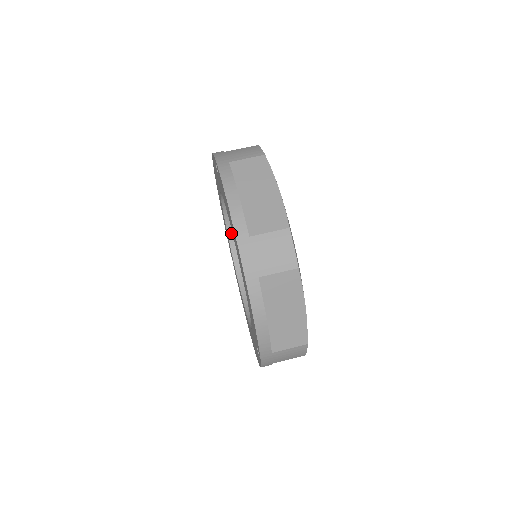
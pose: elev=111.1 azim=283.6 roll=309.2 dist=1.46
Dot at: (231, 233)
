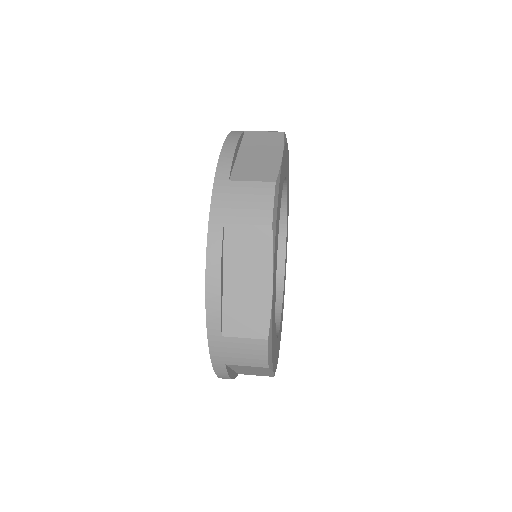
Dot at: occluded
